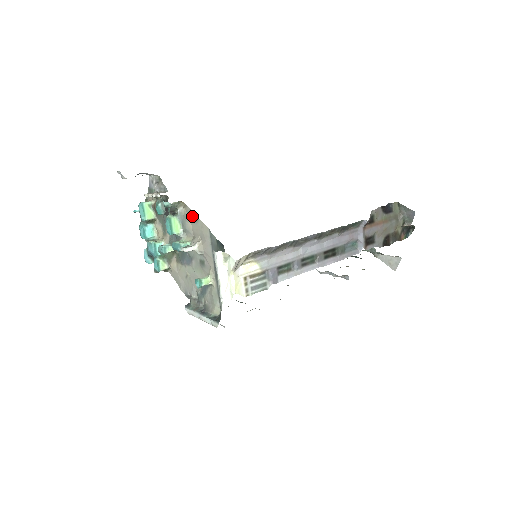
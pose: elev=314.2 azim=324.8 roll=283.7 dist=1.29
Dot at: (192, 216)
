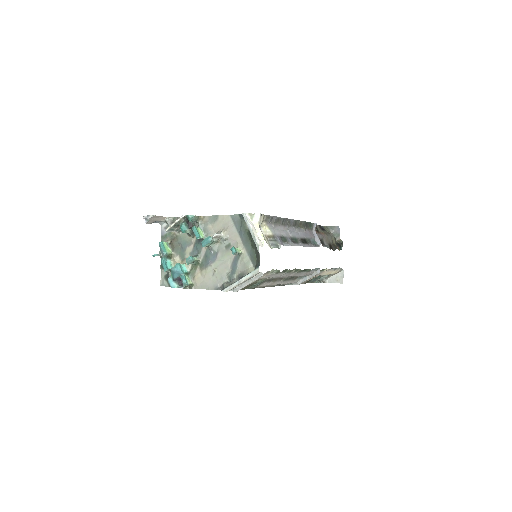
Dot at: (212, 219)
